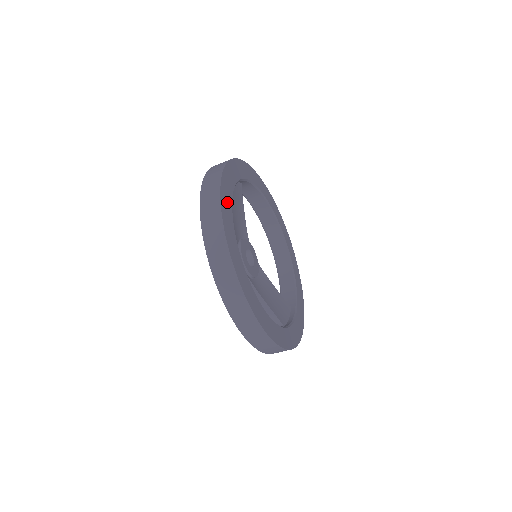
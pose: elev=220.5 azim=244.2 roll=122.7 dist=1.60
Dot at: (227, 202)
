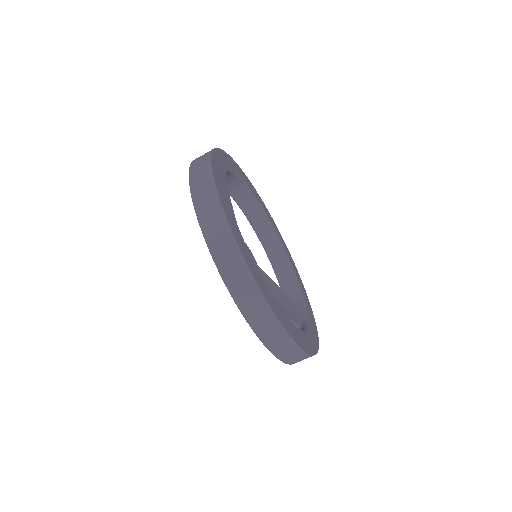
Dot at: (225, 201)
